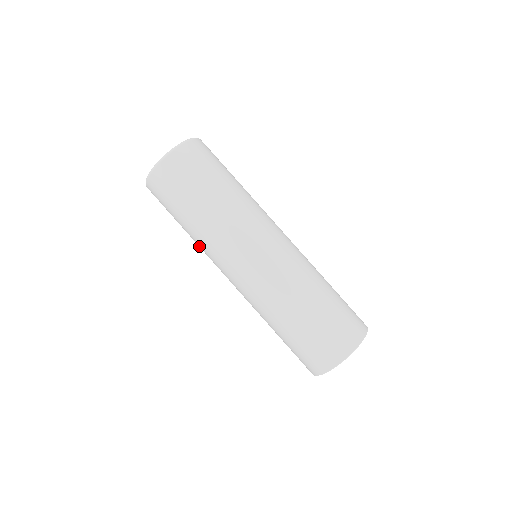
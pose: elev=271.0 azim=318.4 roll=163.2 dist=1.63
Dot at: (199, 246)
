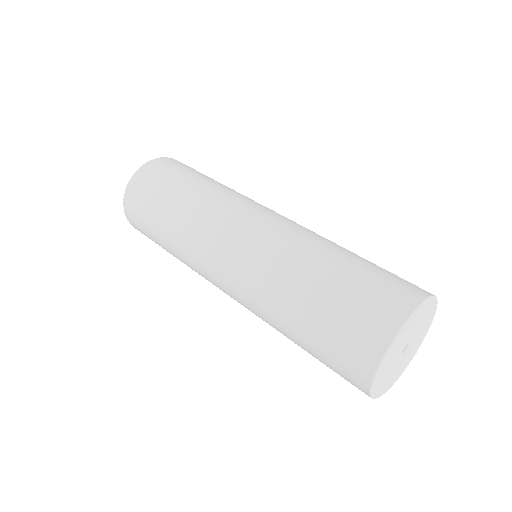
Dot at: (185, 263)
